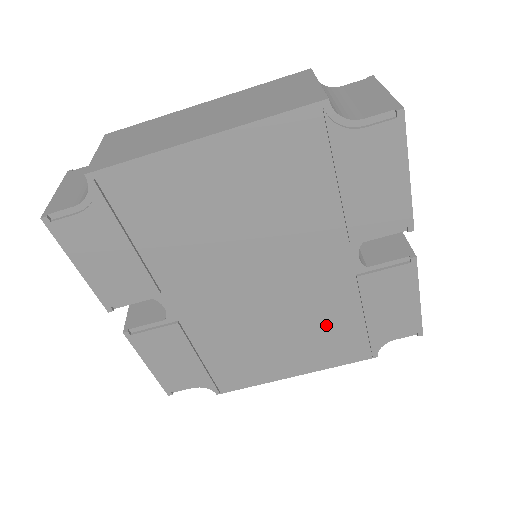
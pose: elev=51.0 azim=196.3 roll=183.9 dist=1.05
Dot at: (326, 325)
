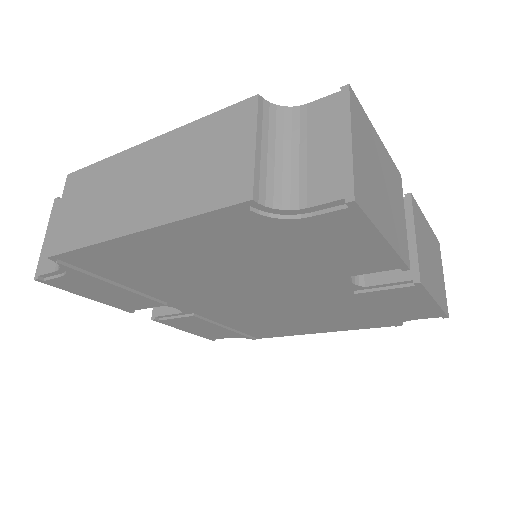
Dot at: (337, 313)
